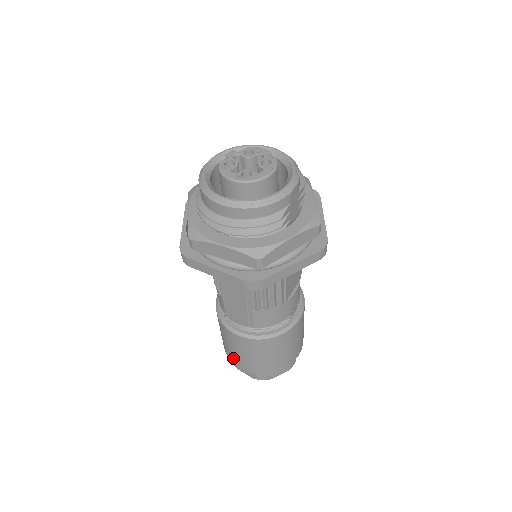
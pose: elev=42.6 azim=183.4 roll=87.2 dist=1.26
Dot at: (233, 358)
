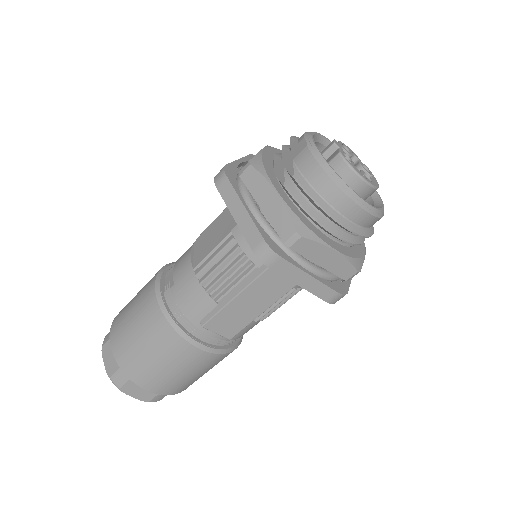
Dot at: (148, 379)
